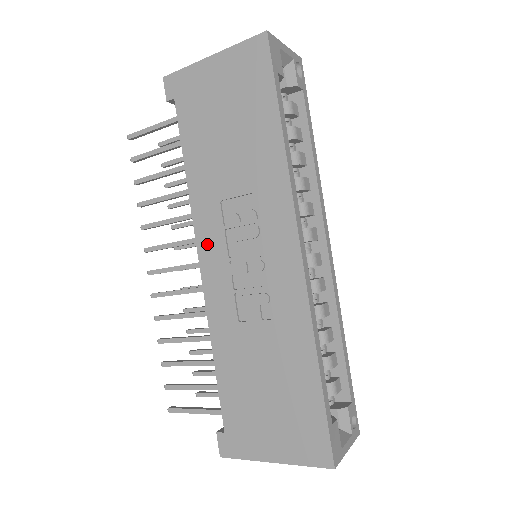
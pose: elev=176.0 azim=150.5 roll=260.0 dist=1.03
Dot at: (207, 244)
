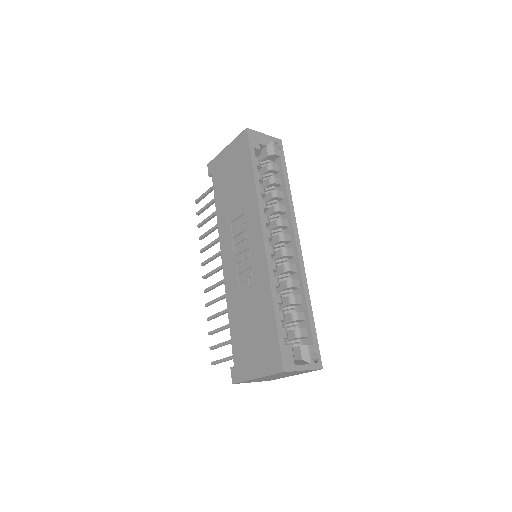
Dot at: (225, 250)
